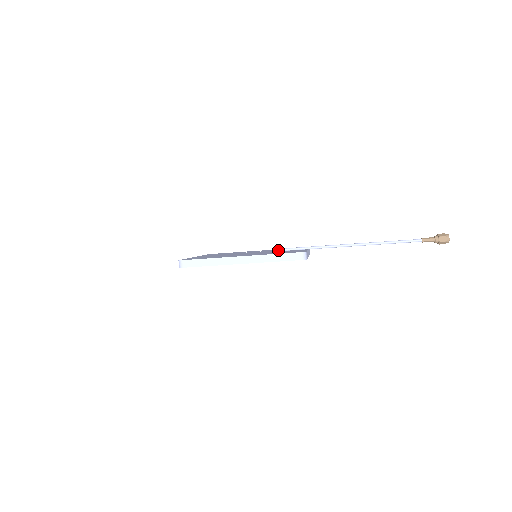
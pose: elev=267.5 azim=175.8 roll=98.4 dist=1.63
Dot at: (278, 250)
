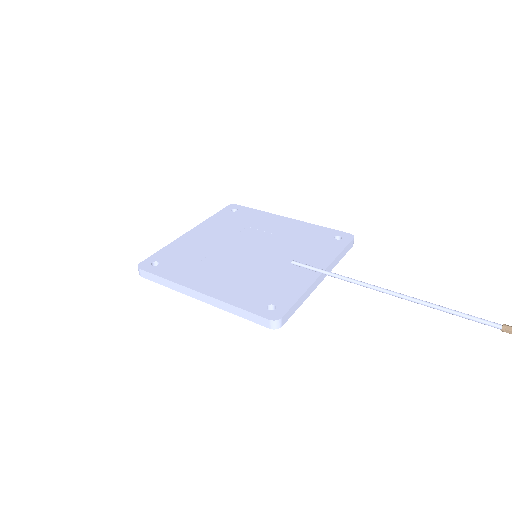
Dot at: (295, 246)
